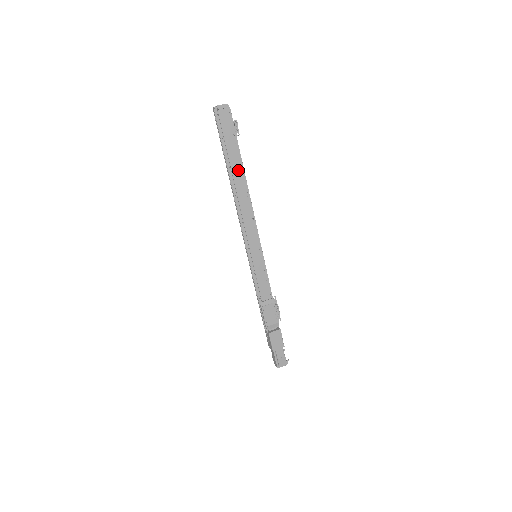
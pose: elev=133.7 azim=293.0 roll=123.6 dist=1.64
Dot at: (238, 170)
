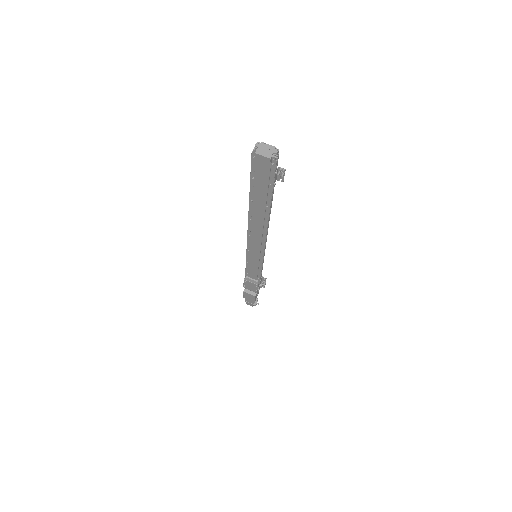
Dot at: (261, 208)
